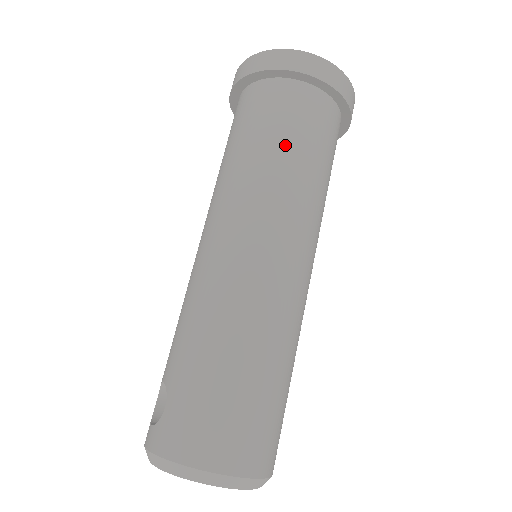
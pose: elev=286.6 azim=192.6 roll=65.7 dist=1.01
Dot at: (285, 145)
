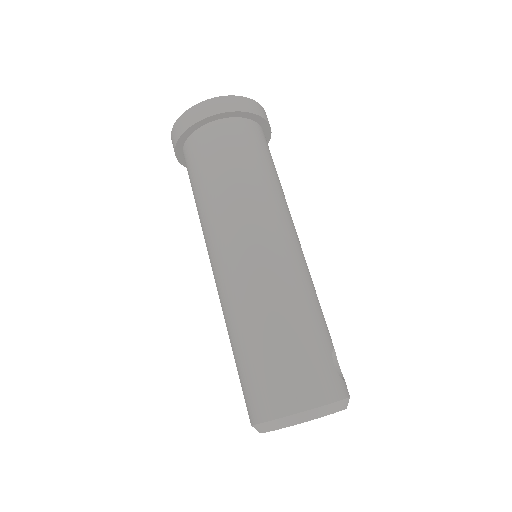
Dot at: (208, 180)
